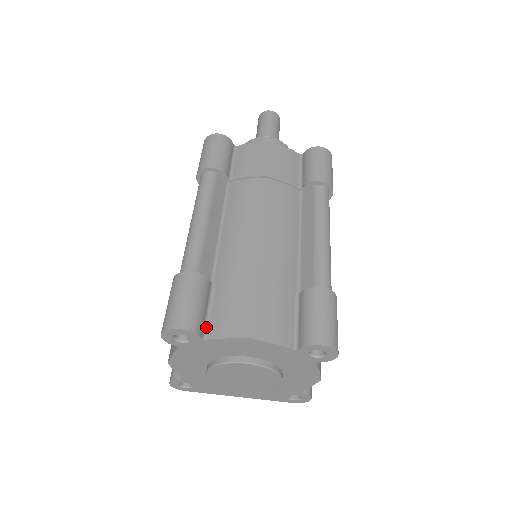
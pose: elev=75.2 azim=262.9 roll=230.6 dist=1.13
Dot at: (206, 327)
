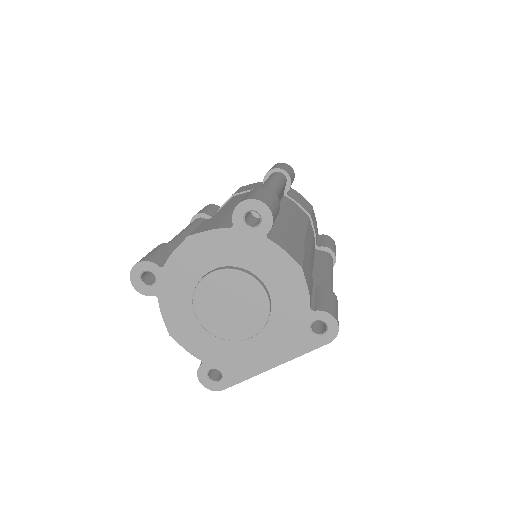
Dot at: occluded
